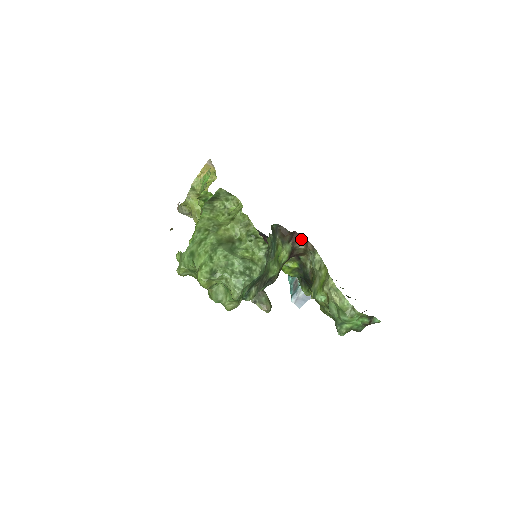
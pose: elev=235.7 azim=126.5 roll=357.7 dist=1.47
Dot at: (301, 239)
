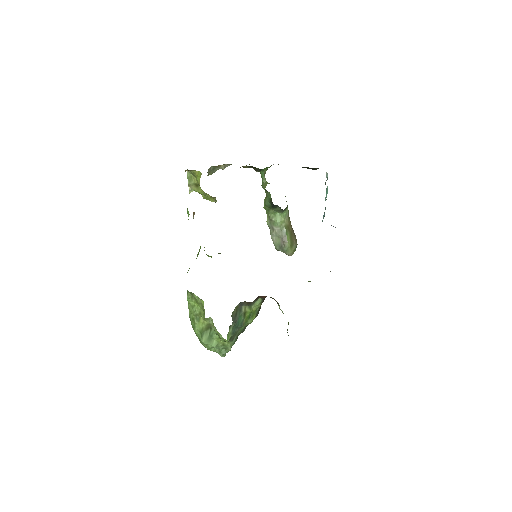
Dot at: occluded
